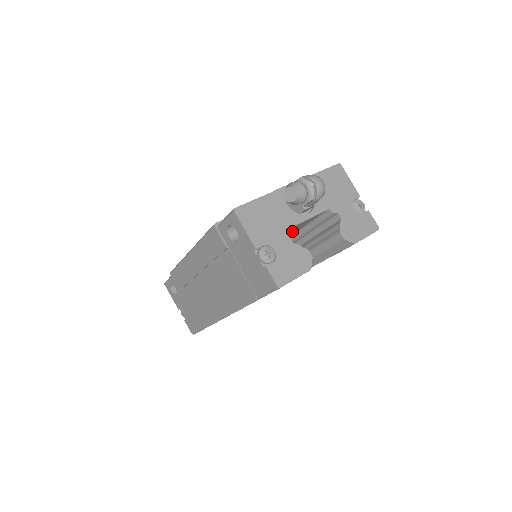
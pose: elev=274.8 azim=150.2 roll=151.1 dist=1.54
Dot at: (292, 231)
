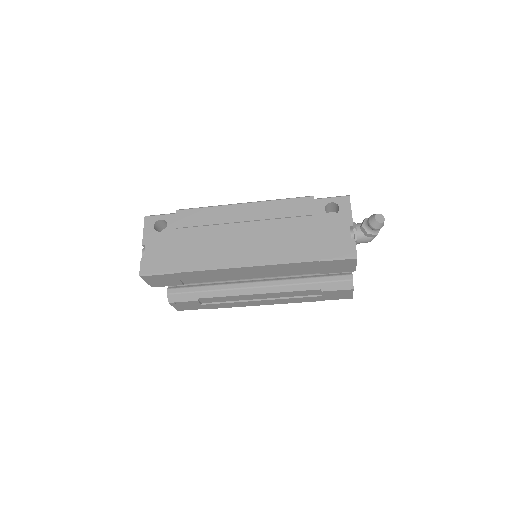
Dot at: occluded
